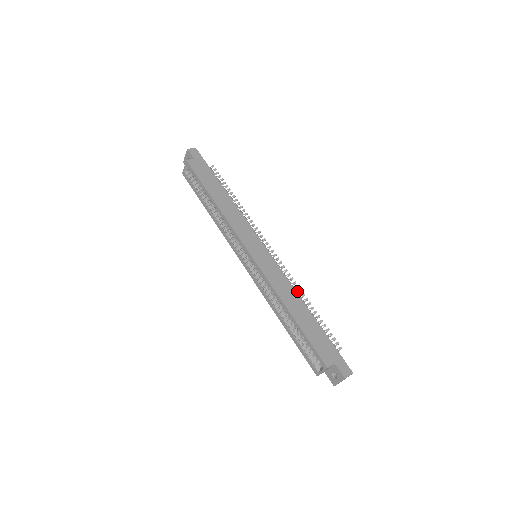
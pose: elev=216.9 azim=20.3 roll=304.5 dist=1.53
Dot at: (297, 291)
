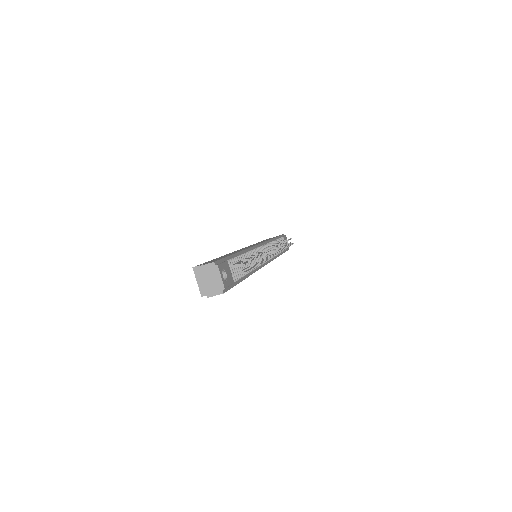
Dot at: occluded
